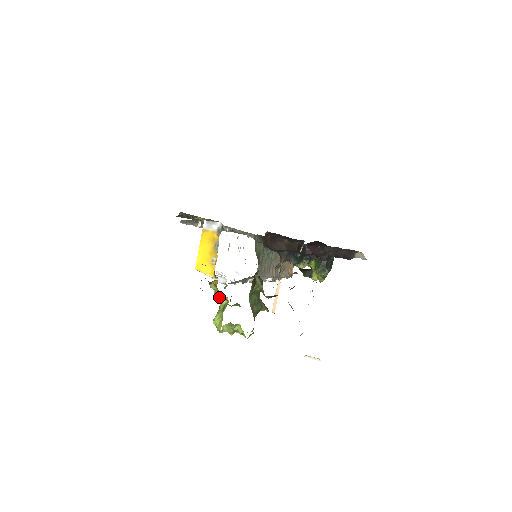
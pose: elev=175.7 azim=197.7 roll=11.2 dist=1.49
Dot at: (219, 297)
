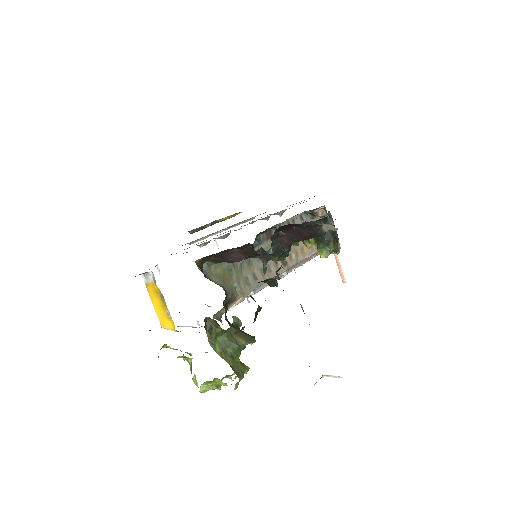
Dot at: (183, 357)
